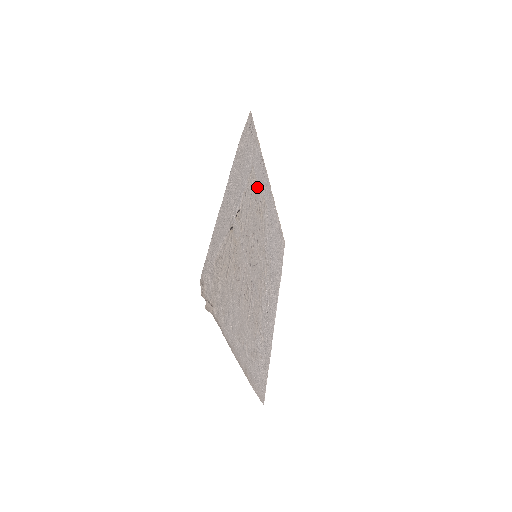
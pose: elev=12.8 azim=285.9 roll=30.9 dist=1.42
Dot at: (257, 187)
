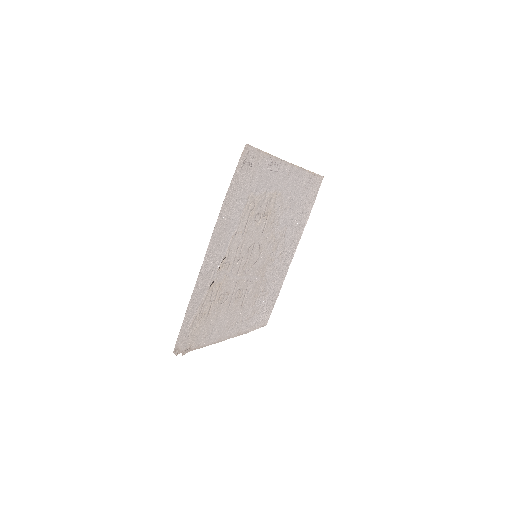
Dot at: (260, 201)
